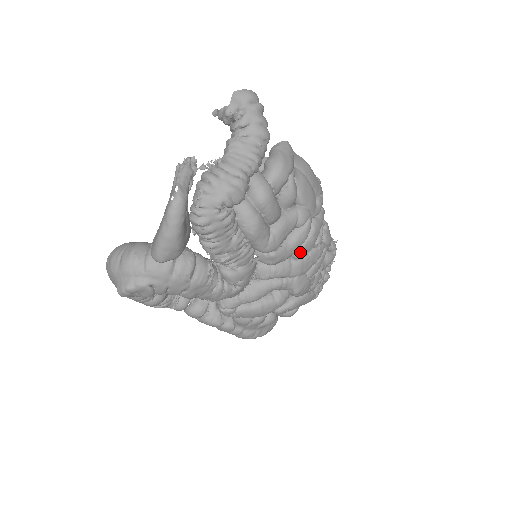
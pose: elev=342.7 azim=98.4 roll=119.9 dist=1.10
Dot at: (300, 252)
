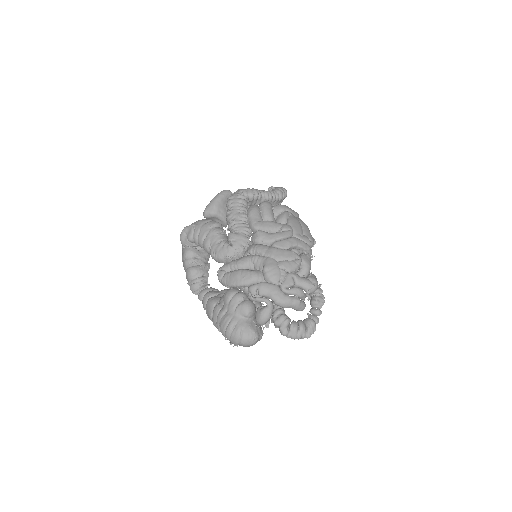
Dot at: (277, 243)
